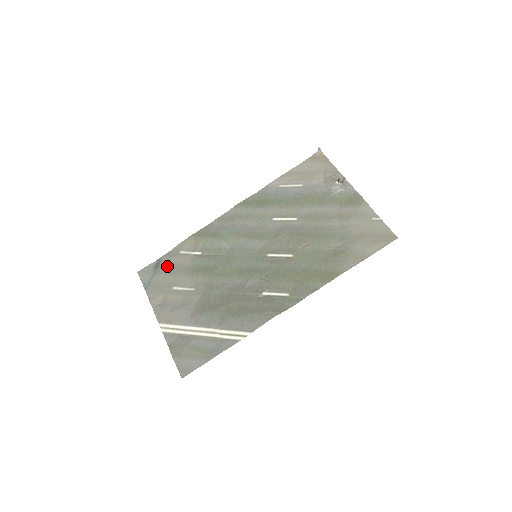
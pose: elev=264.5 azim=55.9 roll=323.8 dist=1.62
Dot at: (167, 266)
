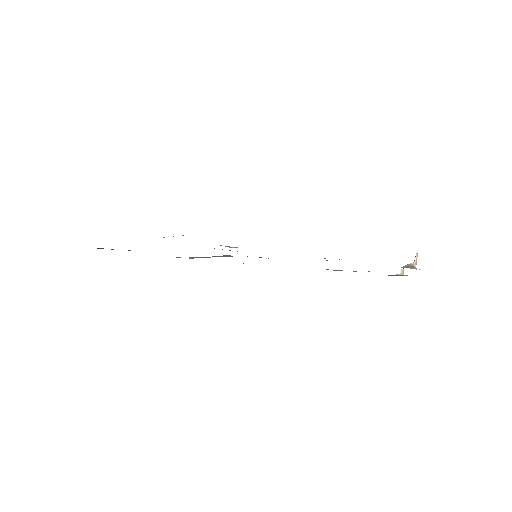
Dot at: occluded
